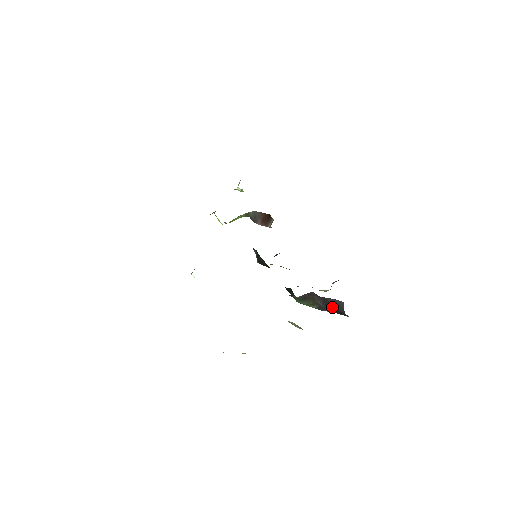
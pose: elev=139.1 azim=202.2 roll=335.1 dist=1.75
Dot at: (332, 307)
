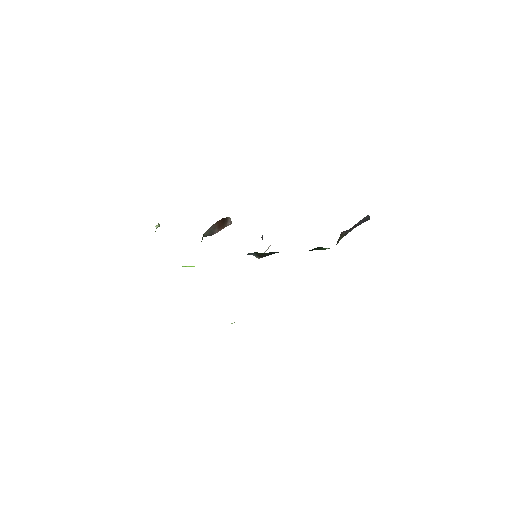
Dot at: (358, 225)
